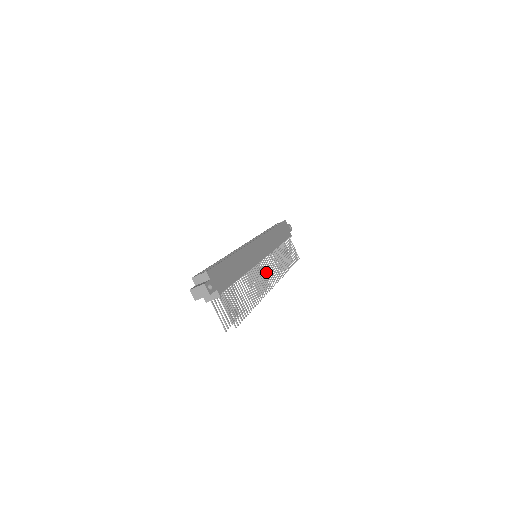
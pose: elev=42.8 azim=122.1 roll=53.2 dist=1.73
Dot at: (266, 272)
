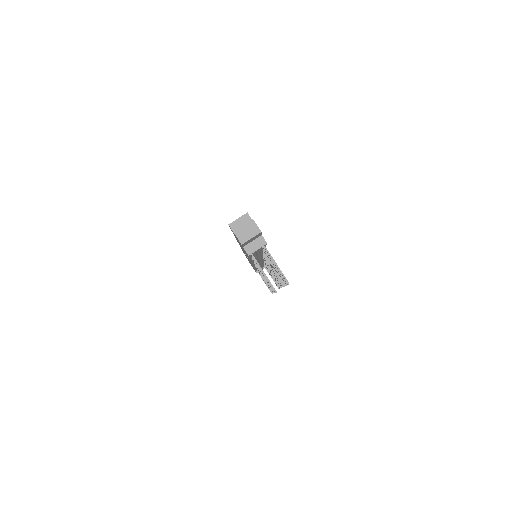
Dot at: occluded
